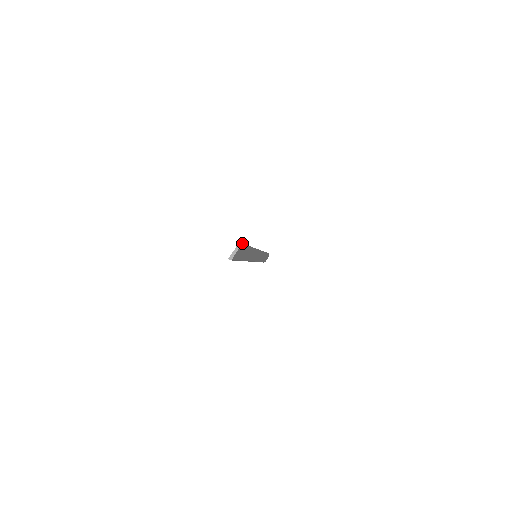
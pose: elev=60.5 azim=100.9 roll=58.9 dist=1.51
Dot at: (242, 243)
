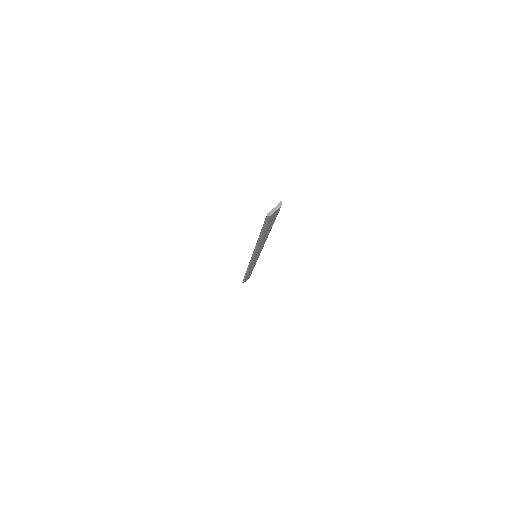
Dot at: occluded
